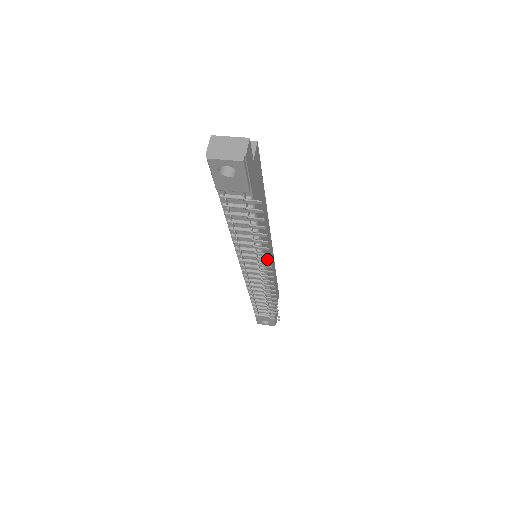
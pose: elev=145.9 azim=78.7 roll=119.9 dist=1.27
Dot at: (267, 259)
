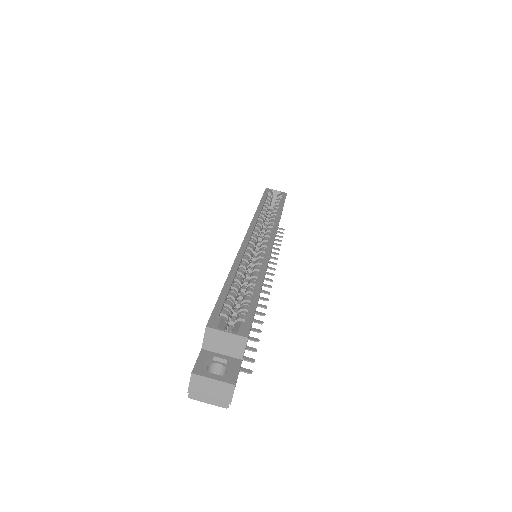
Dot at: occluded
